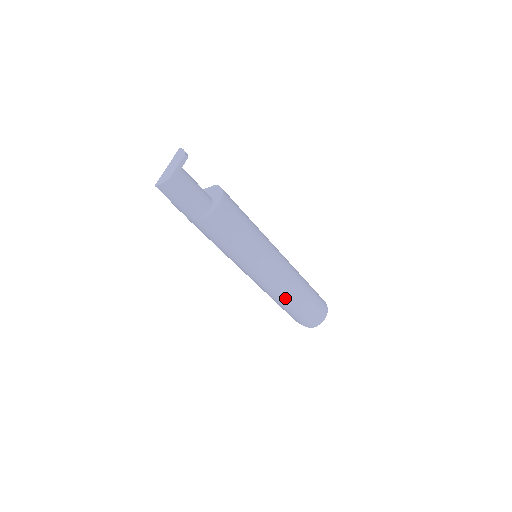
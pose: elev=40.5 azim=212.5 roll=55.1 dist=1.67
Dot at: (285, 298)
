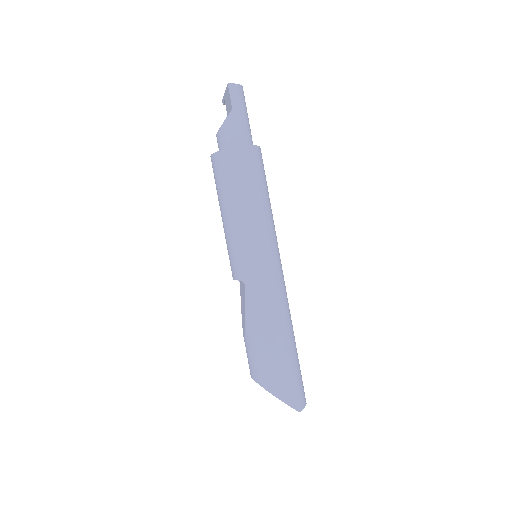
Dot at: (286, 324)
